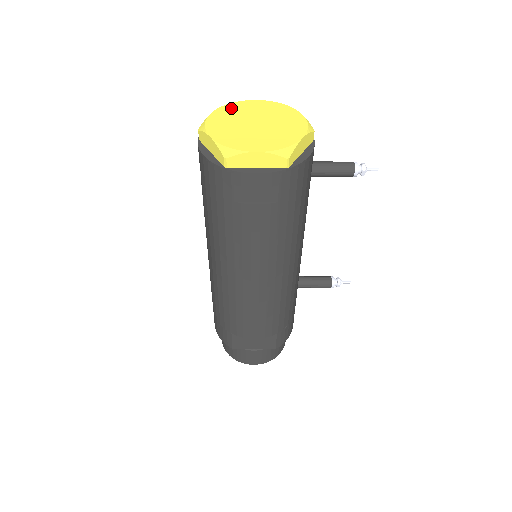
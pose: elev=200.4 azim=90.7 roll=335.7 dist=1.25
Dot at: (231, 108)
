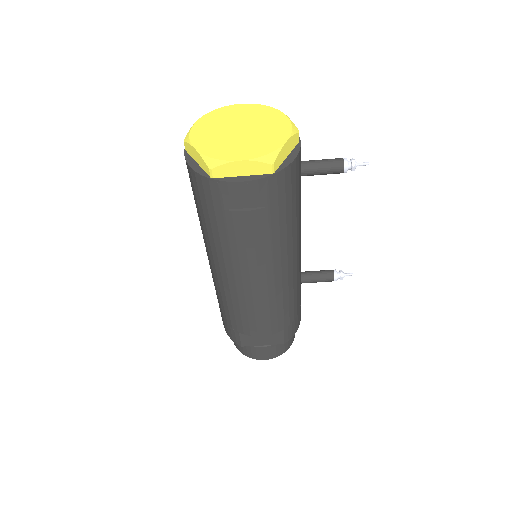
Dot at: (215, 115)
